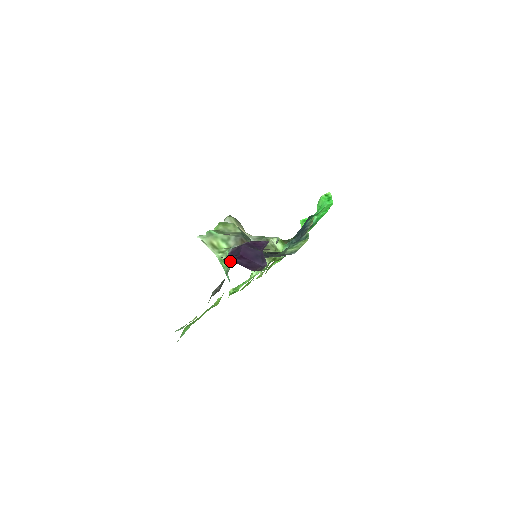
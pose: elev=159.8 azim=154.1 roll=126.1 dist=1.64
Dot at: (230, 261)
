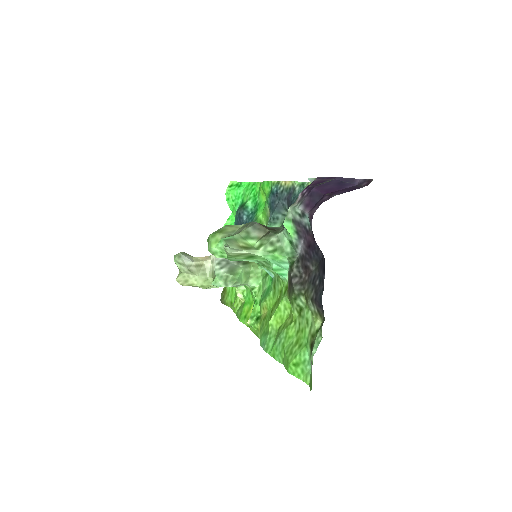
Dot at: (280, 244)
